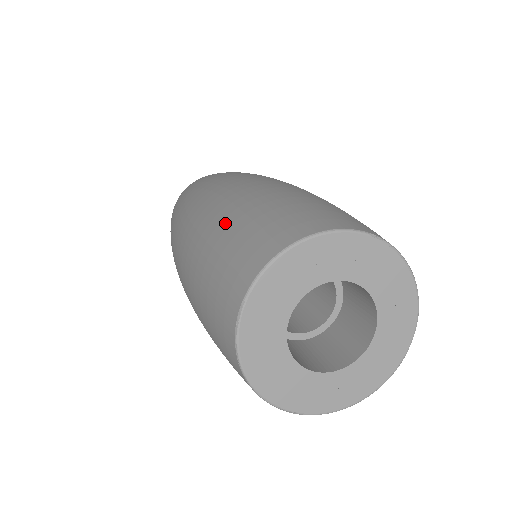
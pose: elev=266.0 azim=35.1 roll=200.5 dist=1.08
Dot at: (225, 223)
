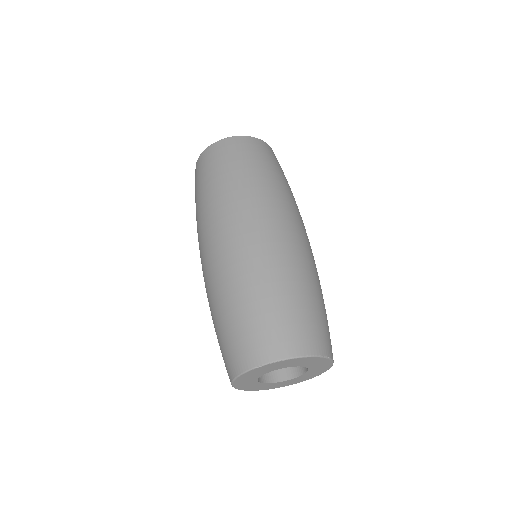
Dot at: occluded
